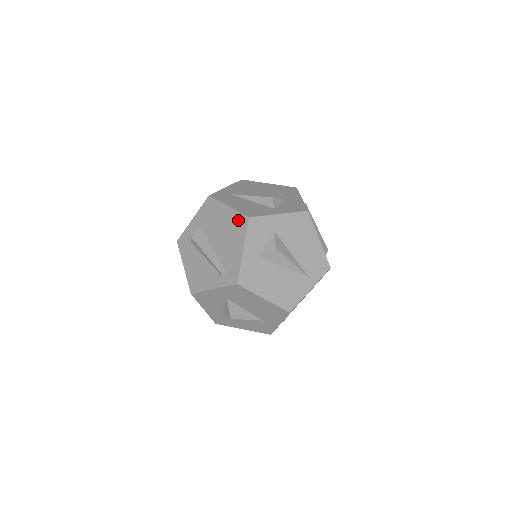
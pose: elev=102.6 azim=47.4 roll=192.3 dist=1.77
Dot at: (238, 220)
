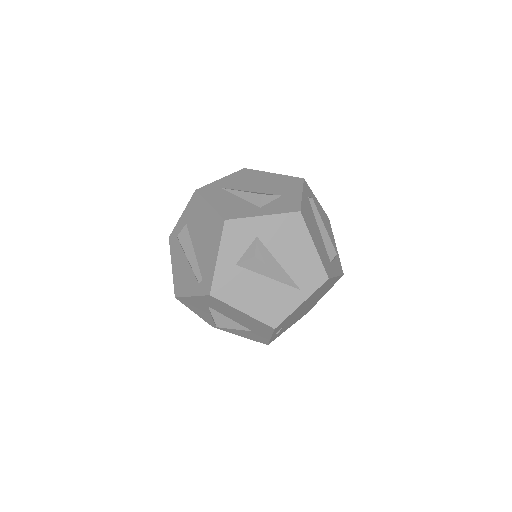
Dot at: (216, 222)
